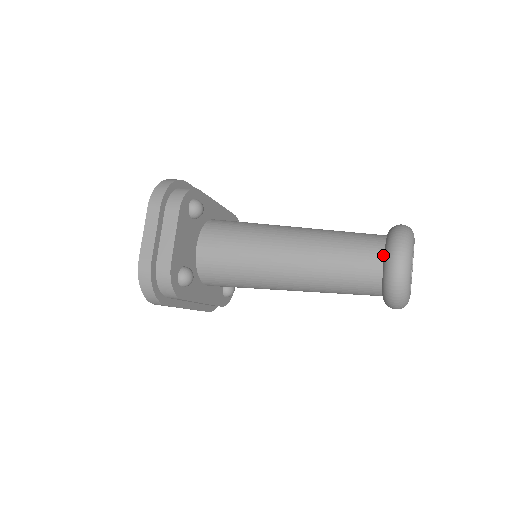
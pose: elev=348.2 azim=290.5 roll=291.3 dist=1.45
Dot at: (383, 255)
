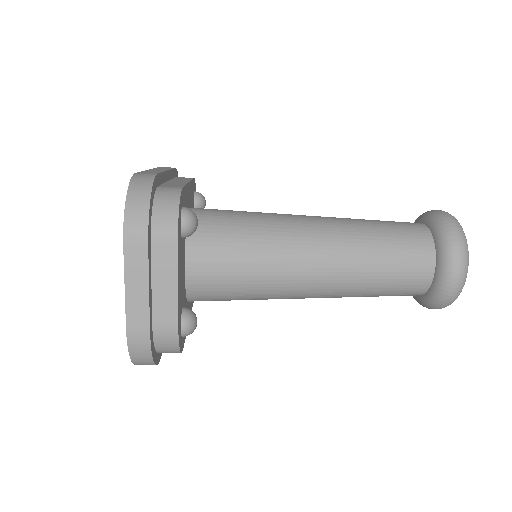
Dot at: (435, 262)
